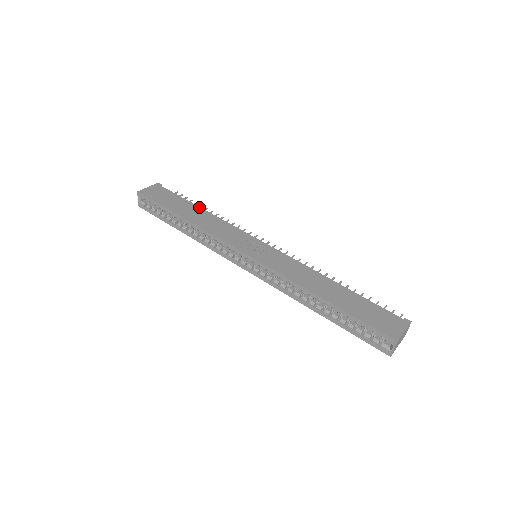
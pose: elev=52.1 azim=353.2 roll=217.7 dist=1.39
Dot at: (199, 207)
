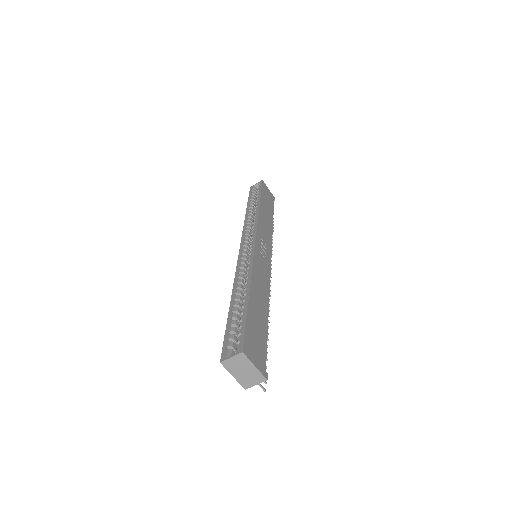
Dot at: occluded
